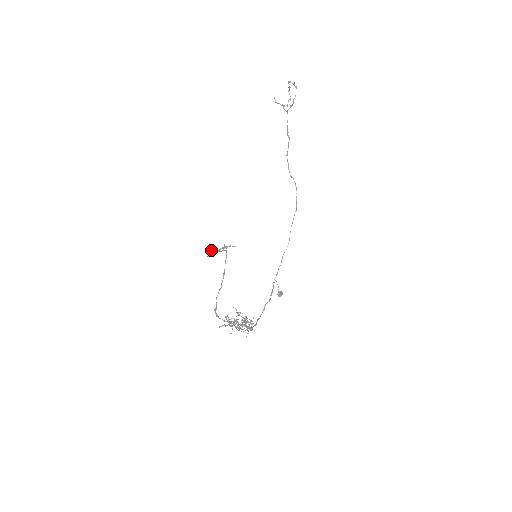
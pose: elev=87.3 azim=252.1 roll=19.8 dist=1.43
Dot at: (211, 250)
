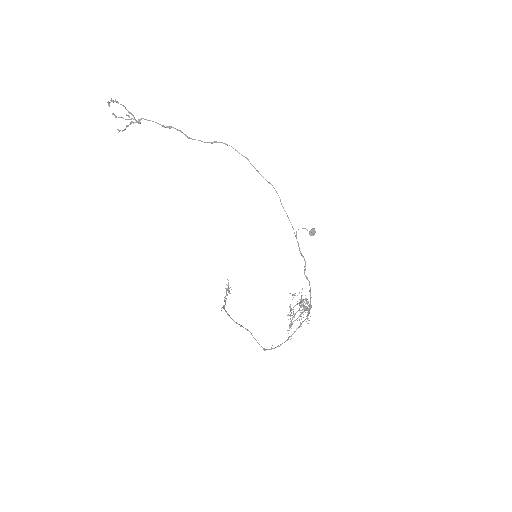
Dot at: occluded
